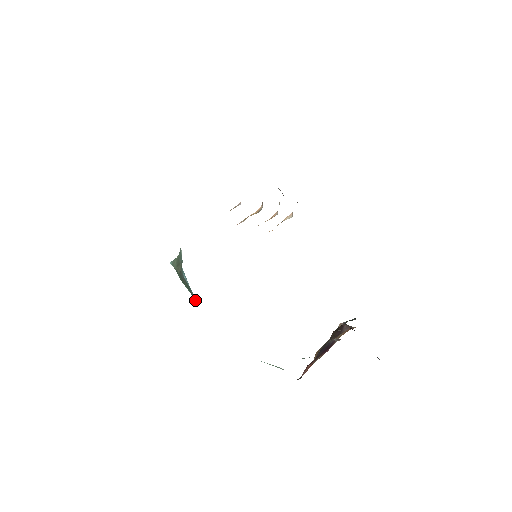
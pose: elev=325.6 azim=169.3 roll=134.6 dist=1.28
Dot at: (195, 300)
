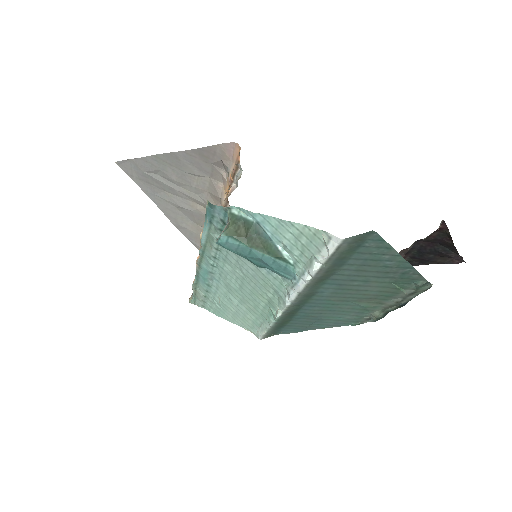
Dot at: (283, 256)
